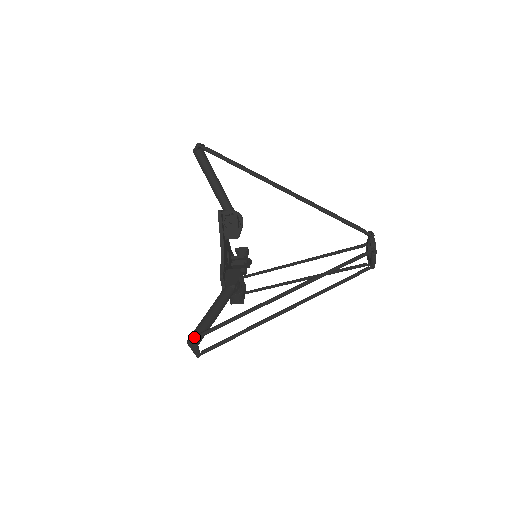
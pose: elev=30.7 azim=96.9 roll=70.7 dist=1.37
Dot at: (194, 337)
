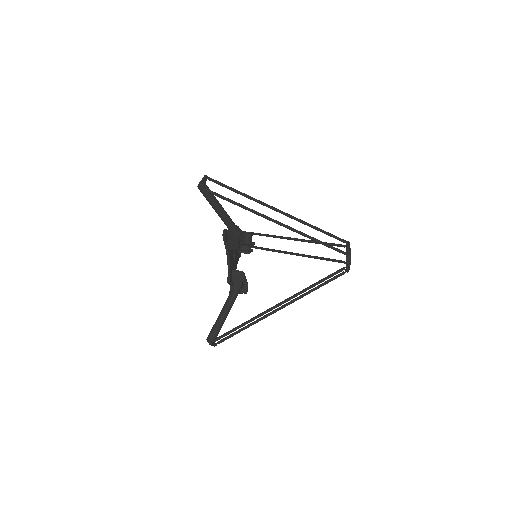
Dot at: (211, 343)
